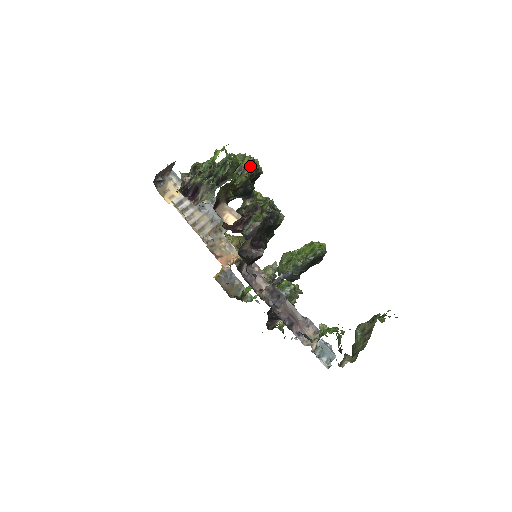
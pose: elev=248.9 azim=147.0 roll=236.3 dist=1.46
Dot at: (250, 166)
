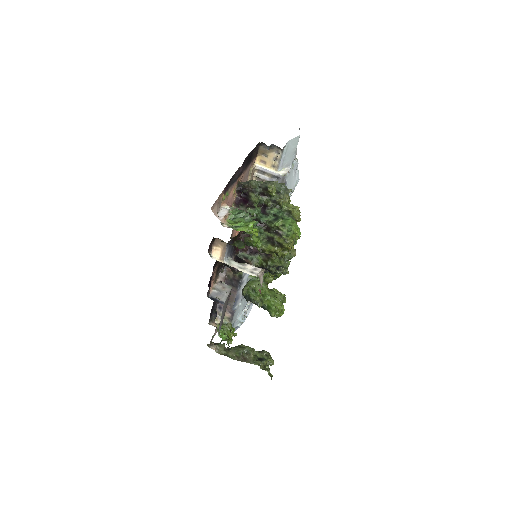
Dot at: (271, 250)
